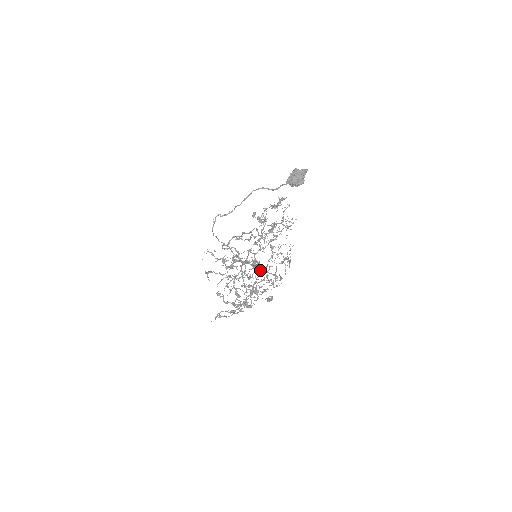
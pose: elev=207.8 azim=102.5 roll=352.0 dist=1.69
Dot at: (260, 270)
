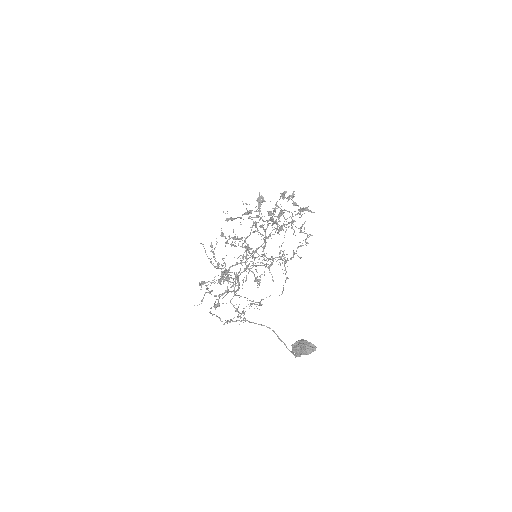
Dot at: (260, 233)
